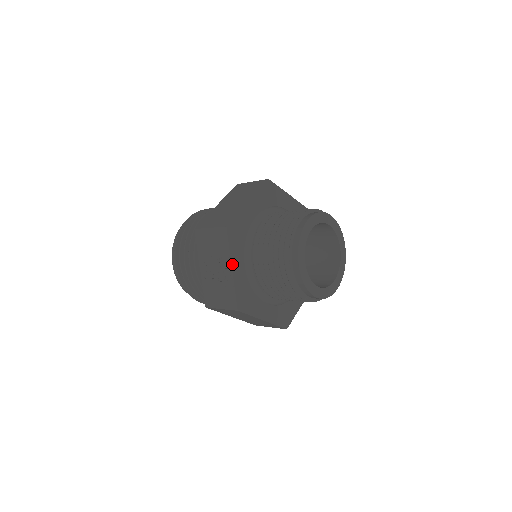
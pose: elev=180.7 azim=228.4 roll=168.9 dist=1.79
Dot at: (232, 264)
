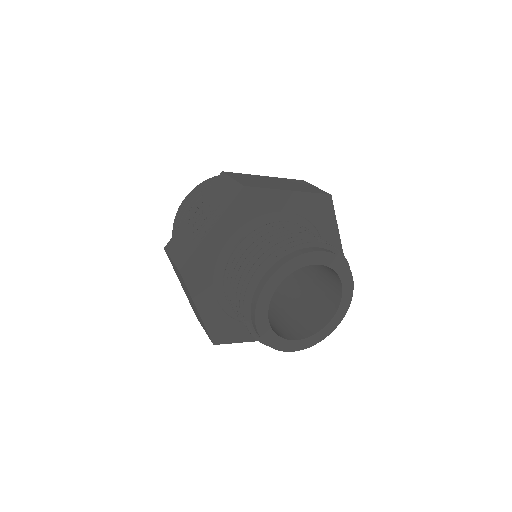
Dot at: (216, 224)
